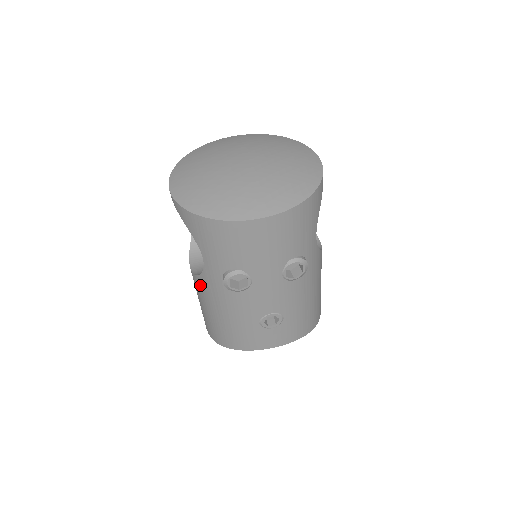
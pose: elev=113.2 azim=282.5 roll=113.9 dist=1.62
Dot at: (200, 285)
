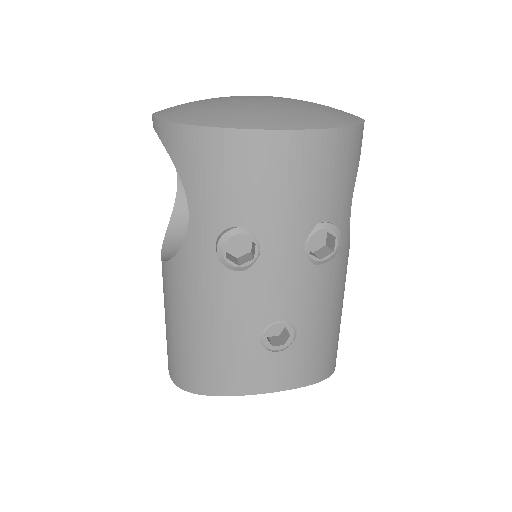
Dot at: (175, 275)
